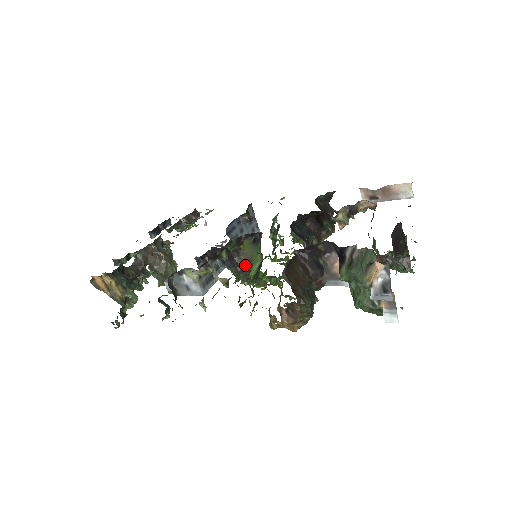
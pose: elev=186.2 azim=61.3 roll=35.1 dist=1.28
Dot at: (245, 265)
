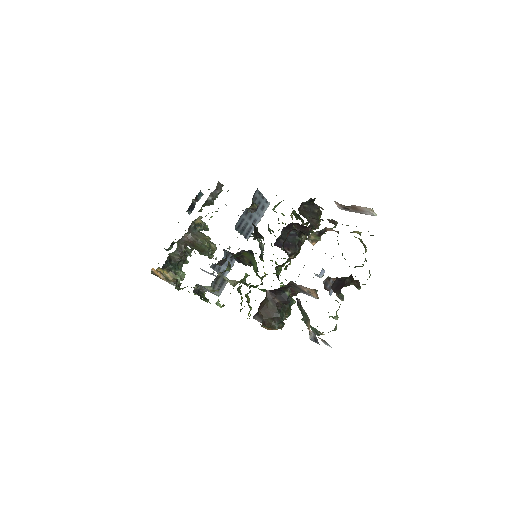
Dot at: (249, 263)
